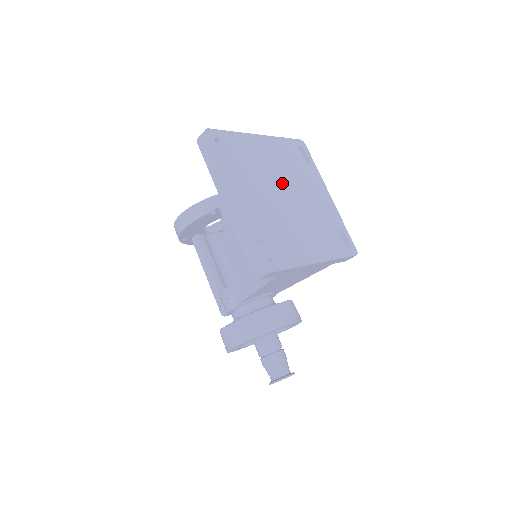
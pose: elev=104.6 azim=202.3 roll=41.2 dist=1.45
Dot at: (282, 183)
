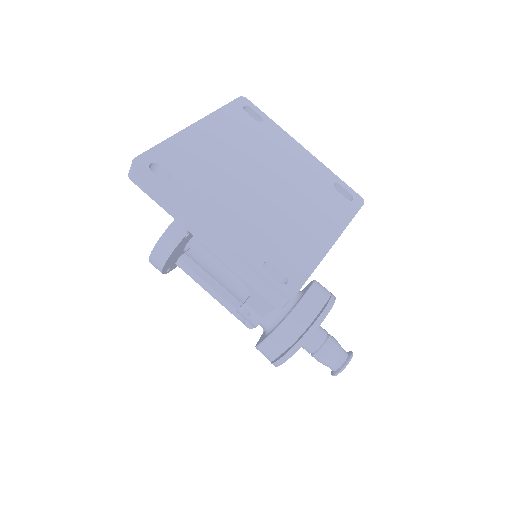
Dot at: (249, 170)
